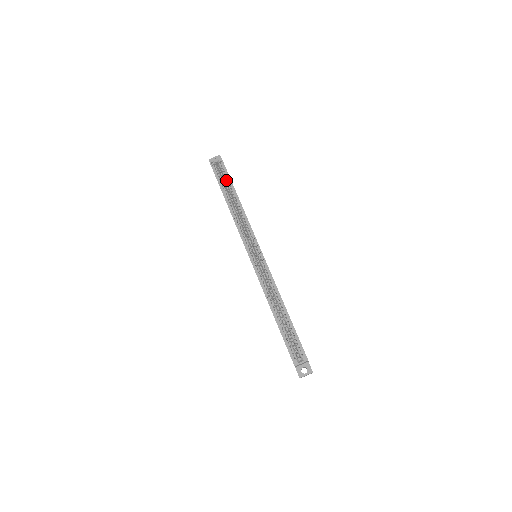
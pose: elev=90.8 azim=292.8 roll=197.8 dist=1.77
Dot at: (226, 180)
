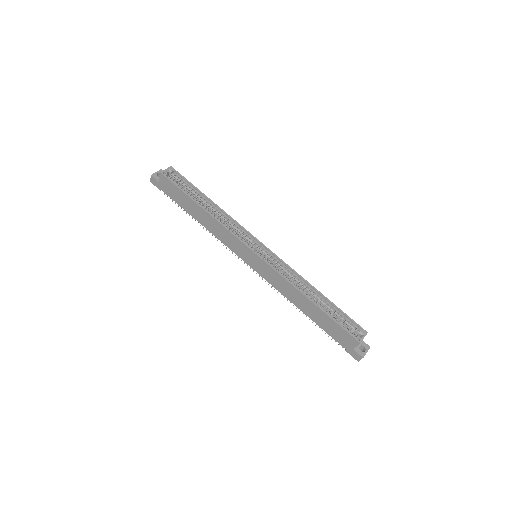
Dot at: (188, 188)
